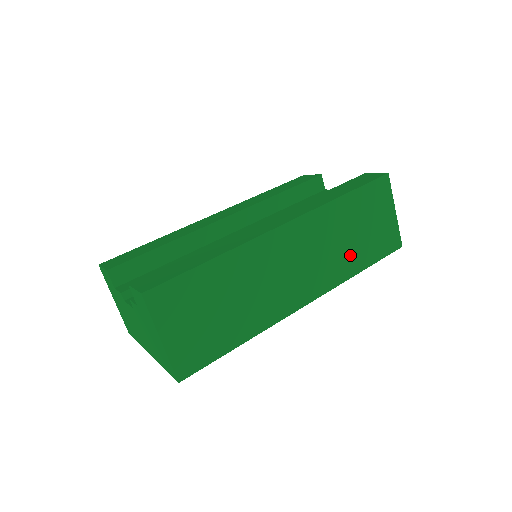
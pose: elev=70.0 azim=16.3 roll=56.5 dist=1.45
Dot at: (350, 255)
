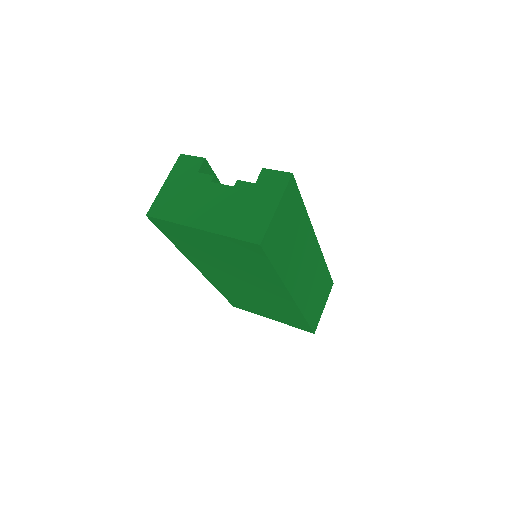
Dot at: (310, 302)
